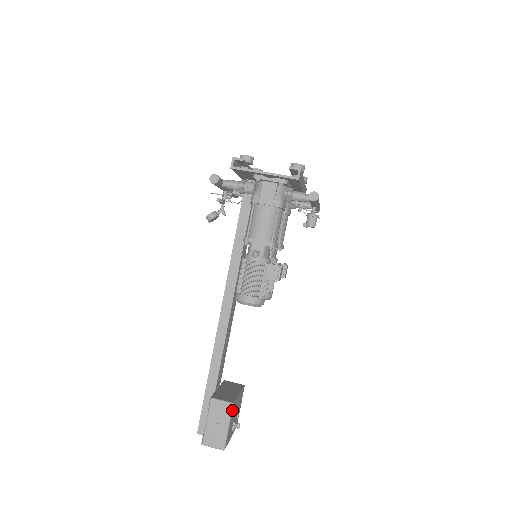
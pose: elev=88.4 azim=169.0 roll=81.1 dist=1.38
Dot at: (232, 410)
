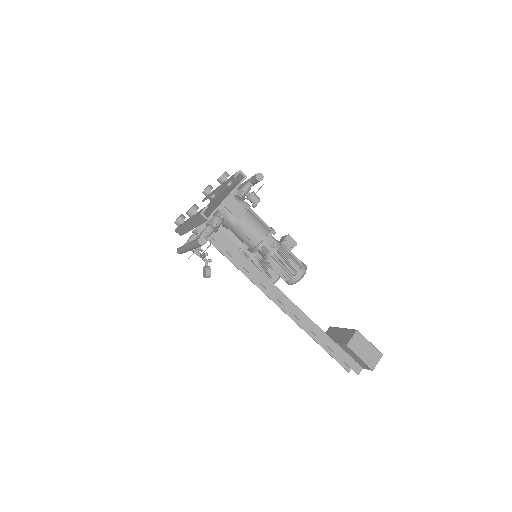
Dot at: (361, 334)
